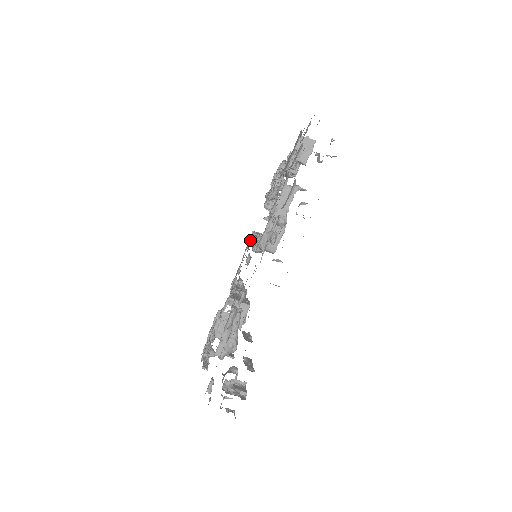
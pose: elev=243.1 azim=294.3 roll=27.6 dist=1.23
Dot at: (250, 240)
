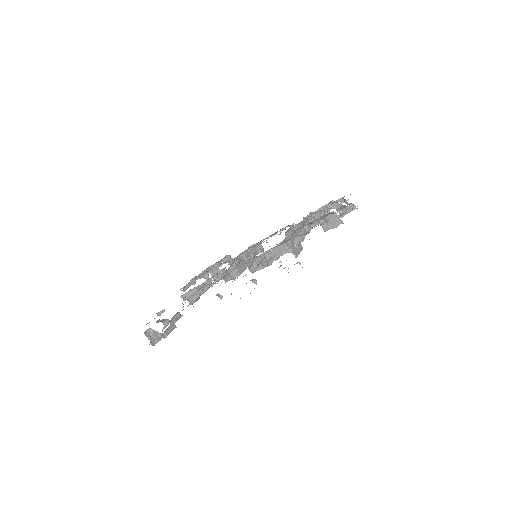
Dot at: (276, 233)
